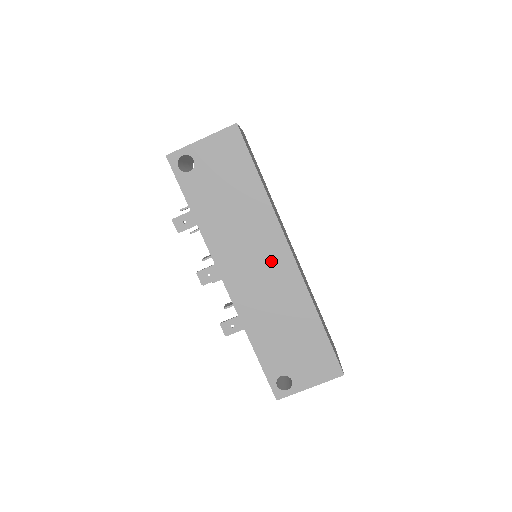
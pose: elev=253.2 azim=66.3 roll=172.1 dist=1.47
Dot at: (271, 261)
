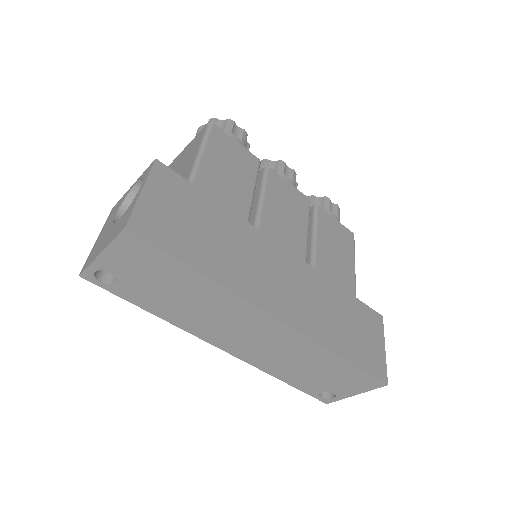
Dot at: (258, 329)
